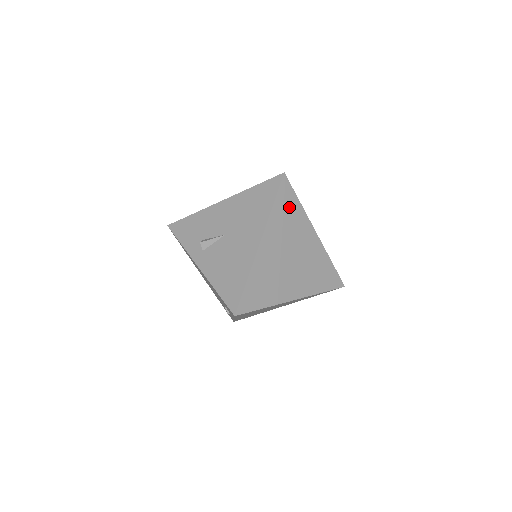
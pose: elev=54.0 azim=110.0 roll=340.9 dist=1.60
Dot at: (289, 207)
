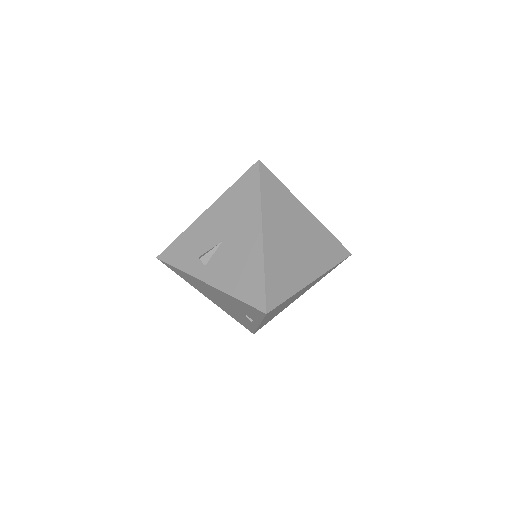
Dot at: (275, 192)
